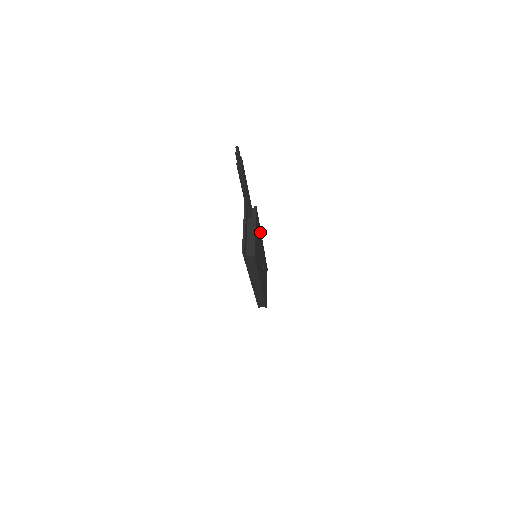
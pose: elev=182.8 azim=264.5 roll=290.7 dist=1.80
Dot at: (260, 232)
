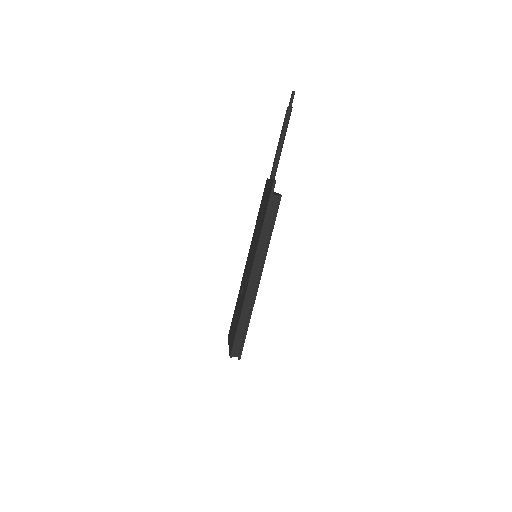
Dot at: occluded
